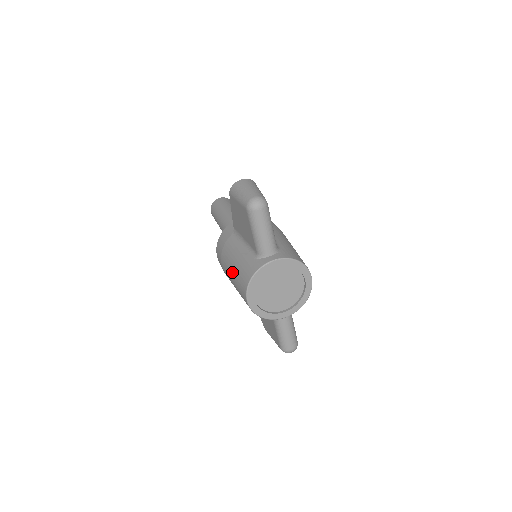
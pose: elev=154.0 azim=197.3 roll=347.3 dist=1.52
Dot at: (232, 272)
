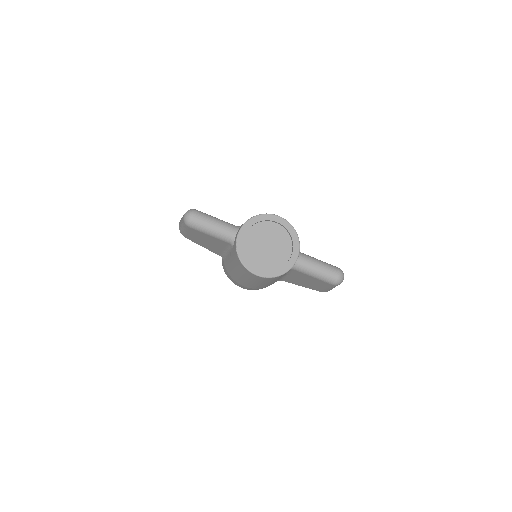
Dot at: (240, 276)
